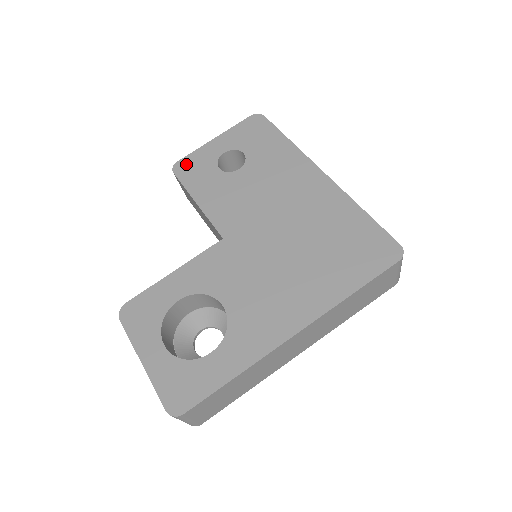
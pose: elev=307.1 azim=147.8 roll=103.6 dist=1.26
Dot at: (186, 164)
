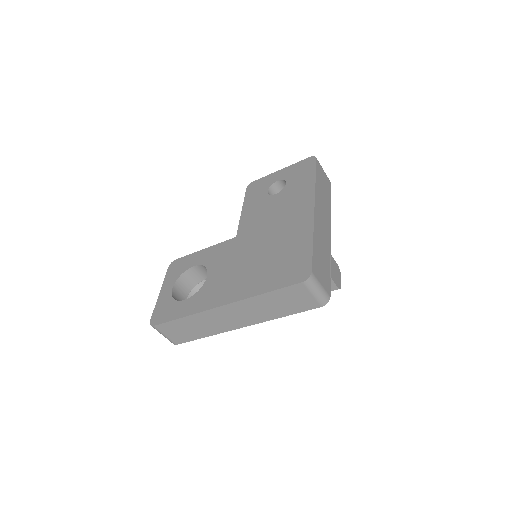
Dot at: (255, 184)
